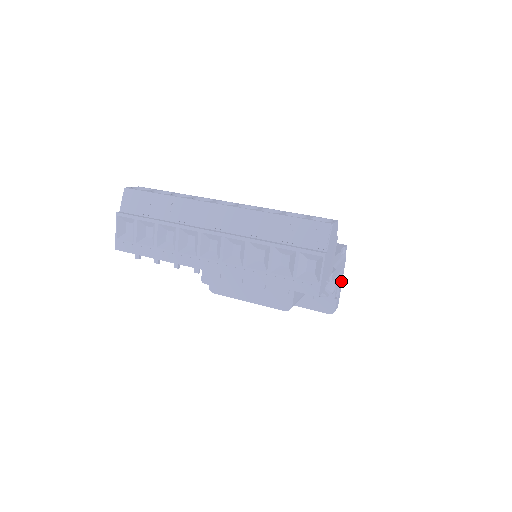
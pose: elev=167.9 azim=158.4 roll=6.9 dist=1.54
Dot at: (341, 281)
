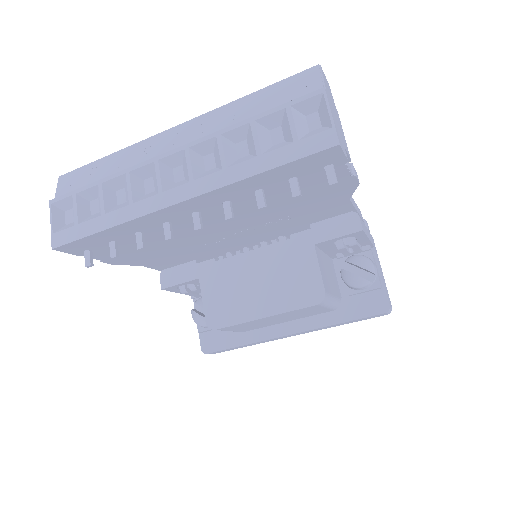
Dot at: (380, 268)
